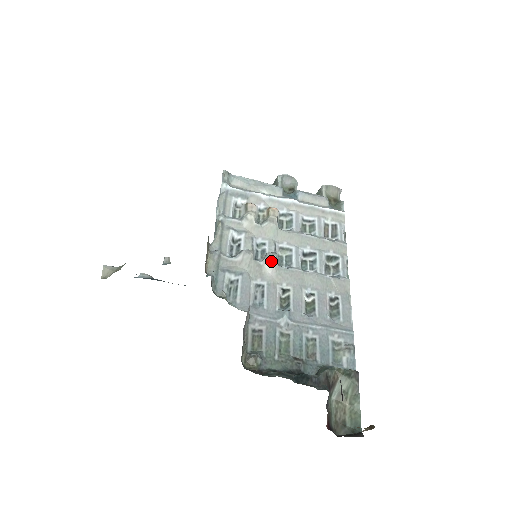
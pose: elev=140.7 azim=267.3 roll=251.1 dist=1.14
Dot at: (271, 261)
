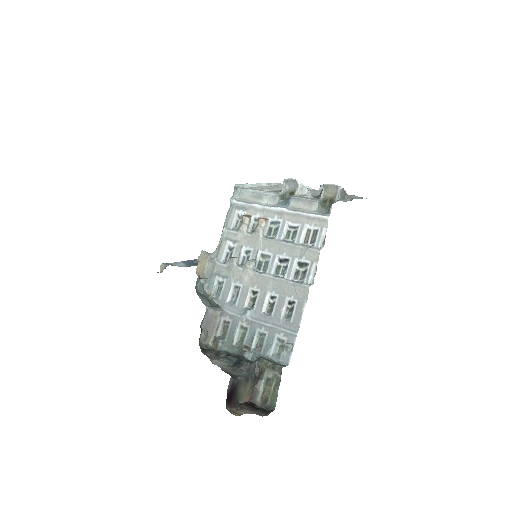
Dot at: (247, 268)
